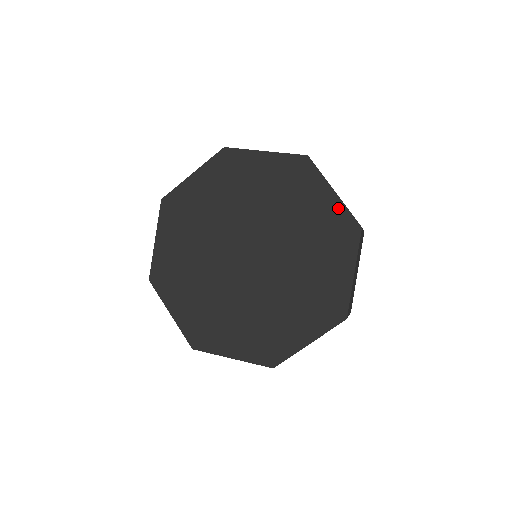
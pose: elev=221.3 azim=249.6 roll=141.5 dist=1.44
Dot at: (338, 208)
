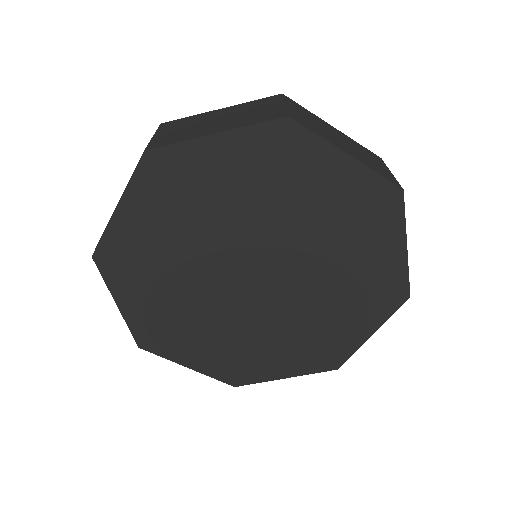
Dot at: (398, 268)
